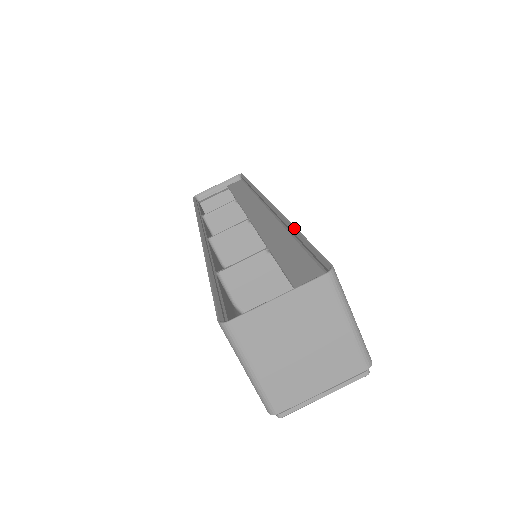
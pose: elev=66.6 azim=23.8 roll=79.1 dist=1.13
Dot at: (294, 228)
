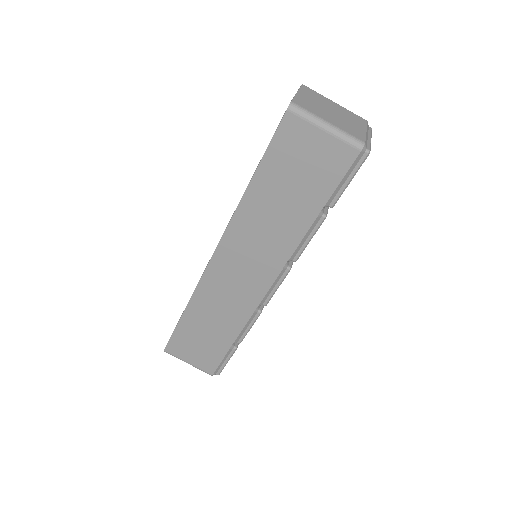
Dot at: occluded
